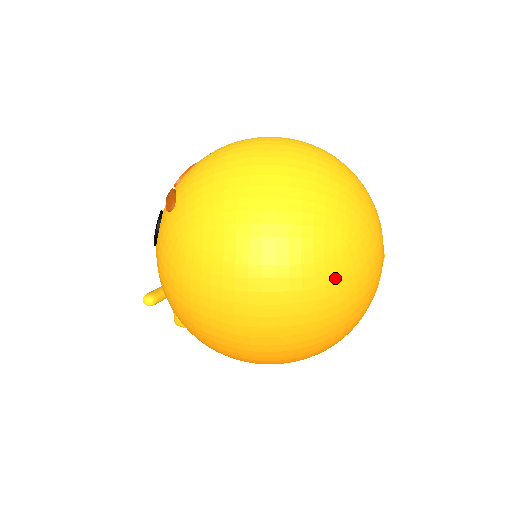
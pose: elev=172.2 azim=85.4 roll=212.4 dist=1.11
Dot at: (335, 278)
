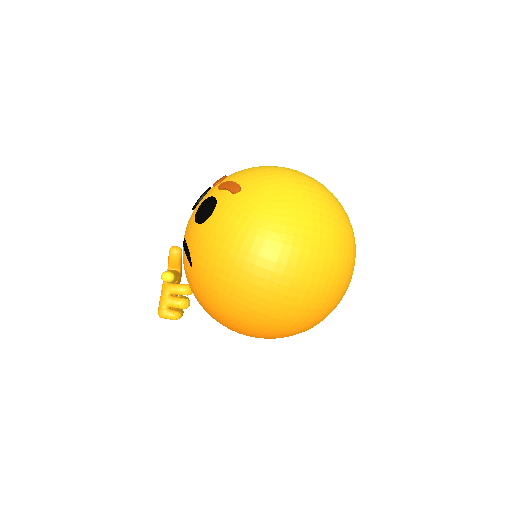
Dot at: (350, 257)
